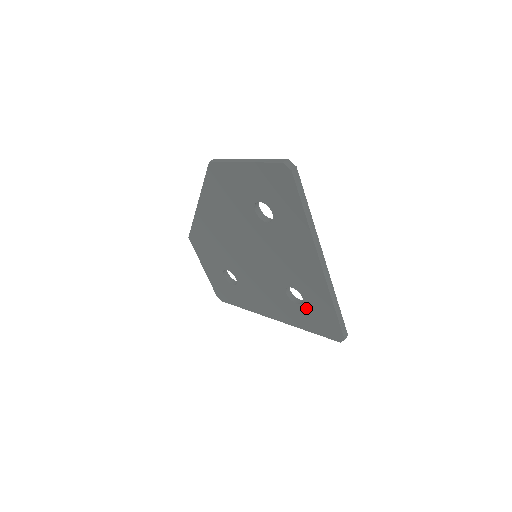
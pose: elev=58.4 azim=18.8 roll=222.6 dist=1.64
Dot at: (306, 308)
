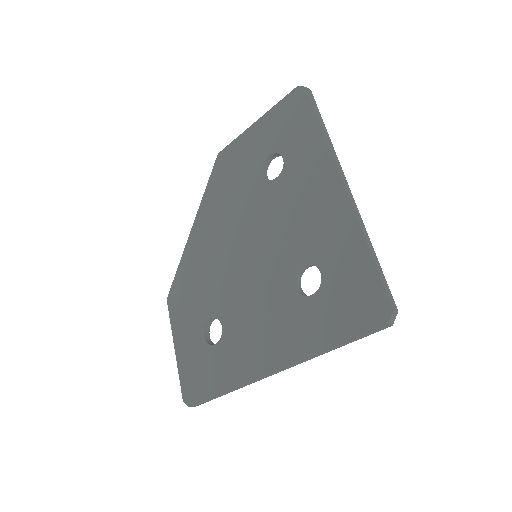
Dot at: (326, 291)
